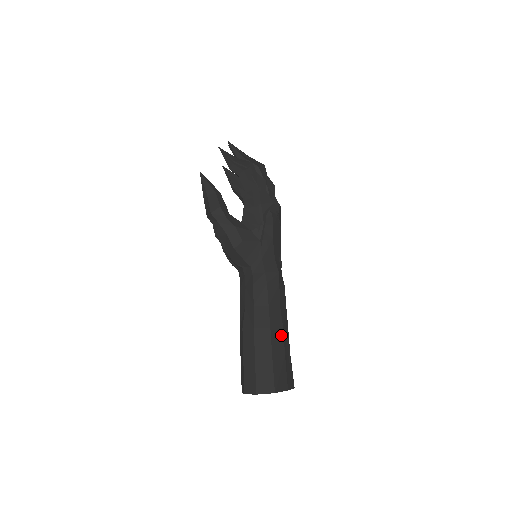
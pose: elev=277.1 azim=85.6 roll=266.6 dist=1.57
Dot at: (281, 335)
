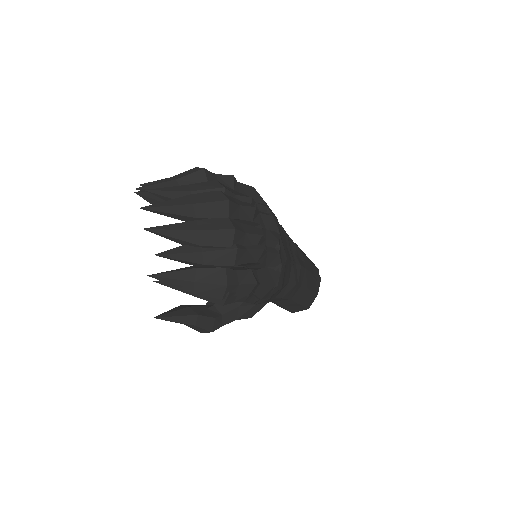
Dot at: (307, 292)
